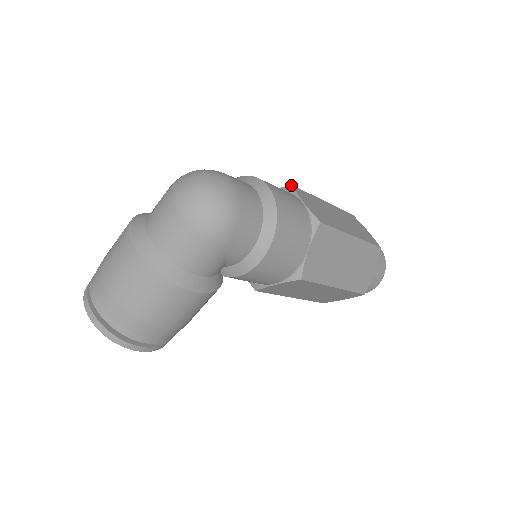
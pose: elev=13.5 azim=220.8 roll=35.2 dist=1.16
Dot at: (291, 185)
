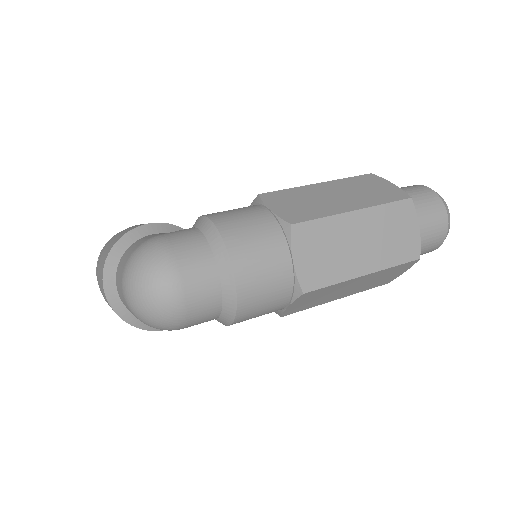
Dot at: (290, 226)
